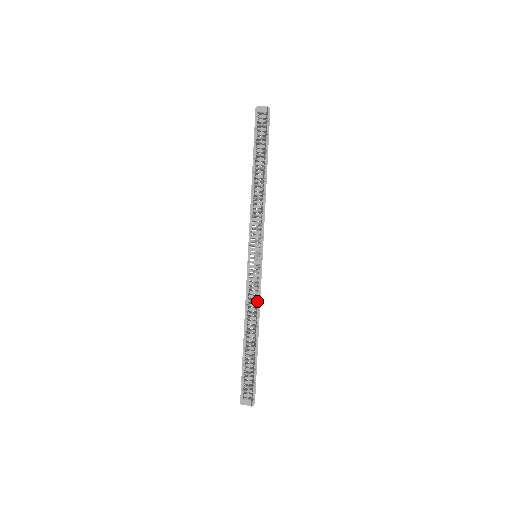
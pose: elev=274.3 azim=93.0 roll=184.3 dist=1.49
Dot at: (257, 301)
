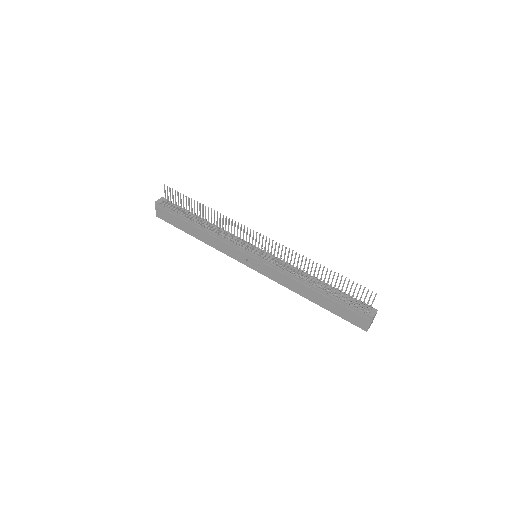
Dot at: (292, 250)
